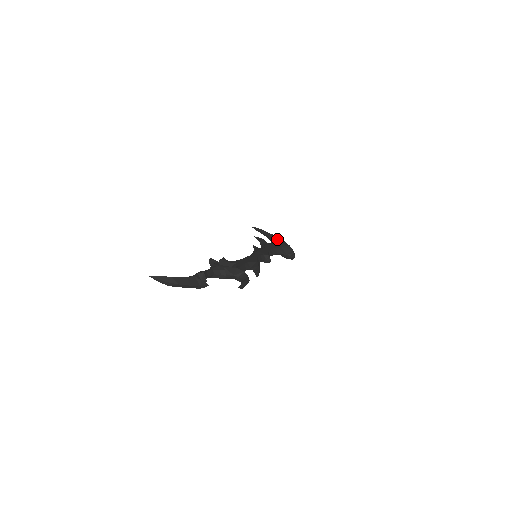
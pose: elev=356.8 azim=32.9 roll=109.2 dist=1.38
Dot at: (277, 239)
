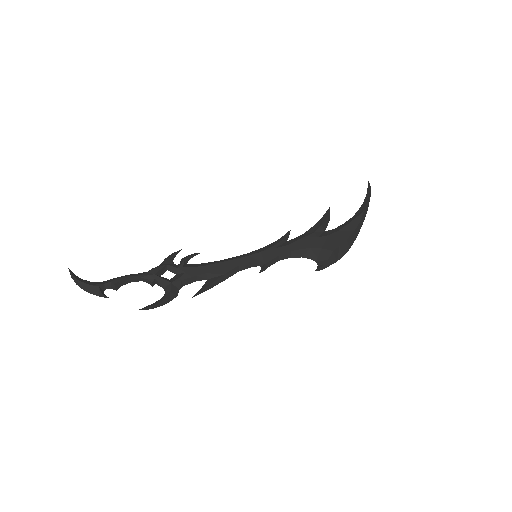
Dot at: (349, 227)
